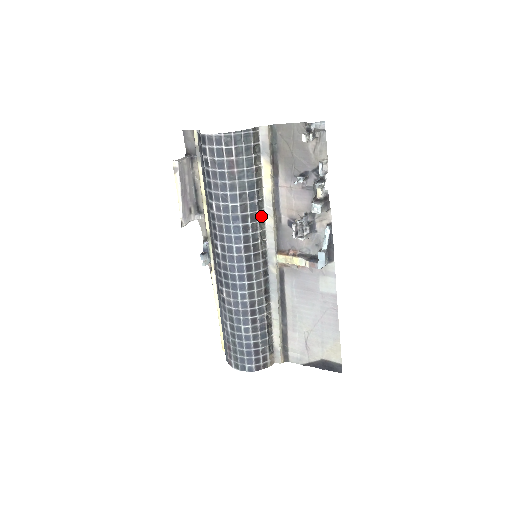
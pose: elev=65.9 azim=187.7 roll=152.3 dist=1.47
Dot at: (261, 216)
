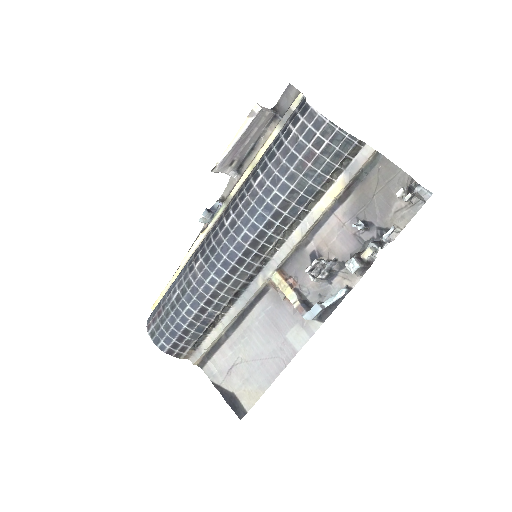
Dot at: (293, 225)
